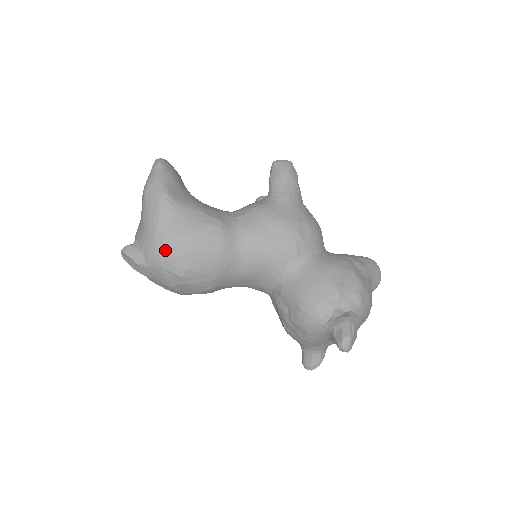
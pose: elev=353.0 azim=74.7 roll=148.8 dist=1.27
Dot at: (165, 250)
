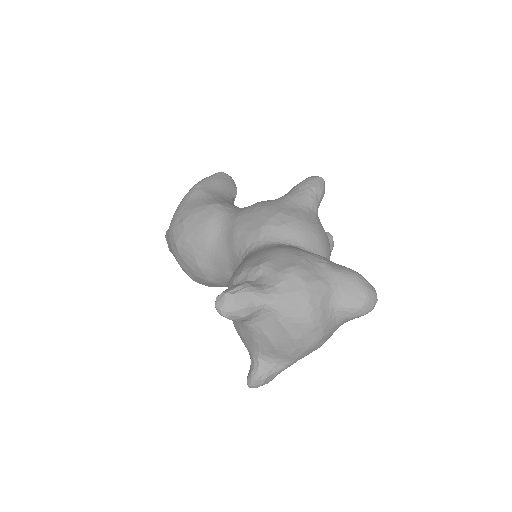
Dot at: (174, 220)
